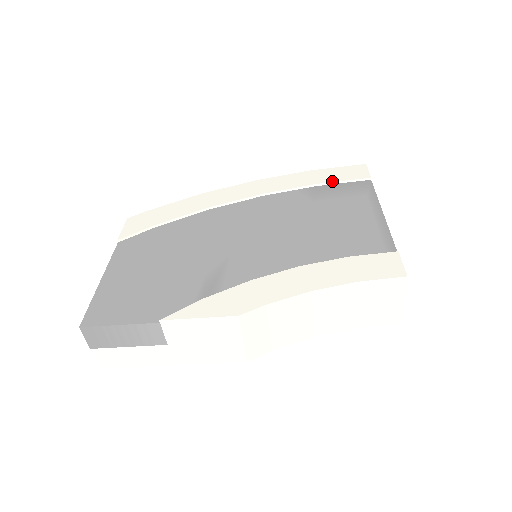
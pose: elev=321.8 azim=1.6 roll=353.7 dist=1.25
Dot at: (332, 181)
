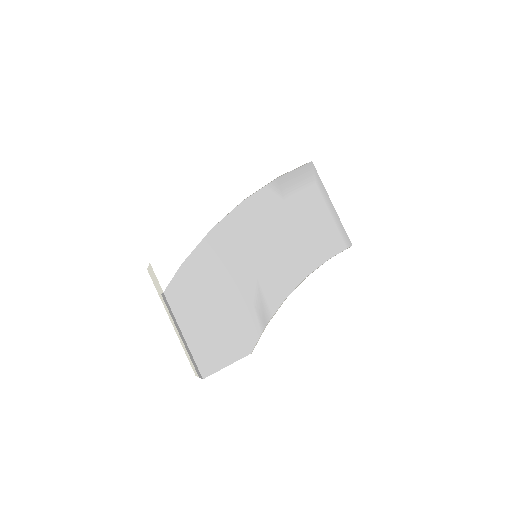
Dot at: (288, 171)
